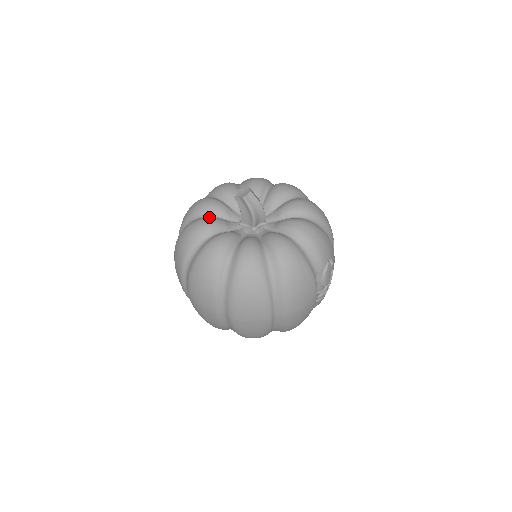
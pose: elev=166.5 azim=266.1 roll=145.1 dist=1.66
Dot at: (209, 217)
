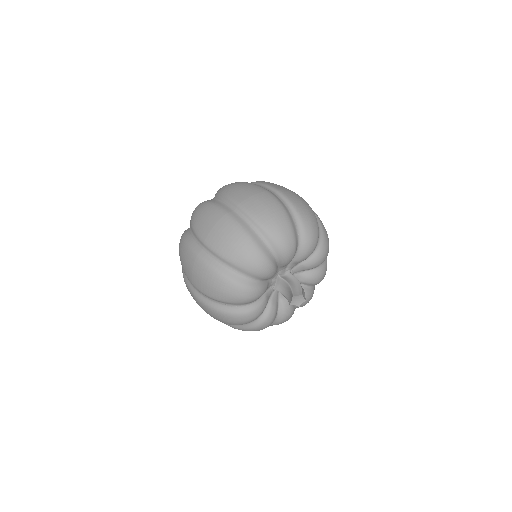
Dot at: (256, 306)
